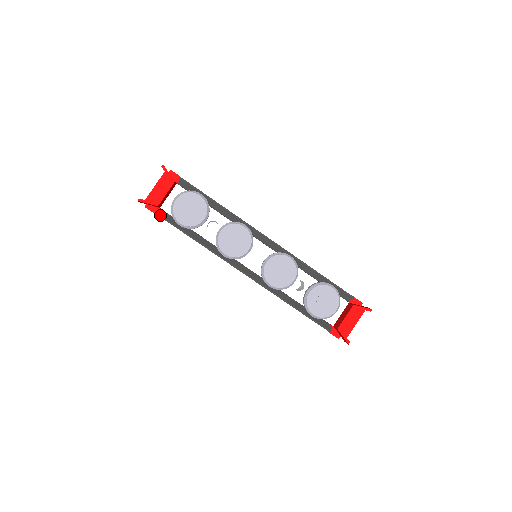
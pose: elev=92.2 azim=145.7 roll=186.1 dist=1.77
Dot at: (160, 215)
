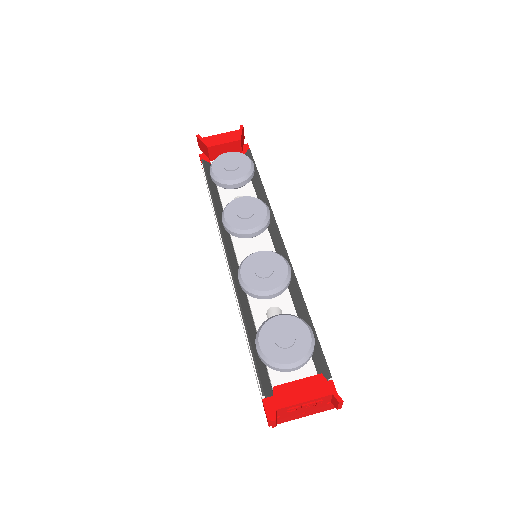
Dot at: (204, 163)
